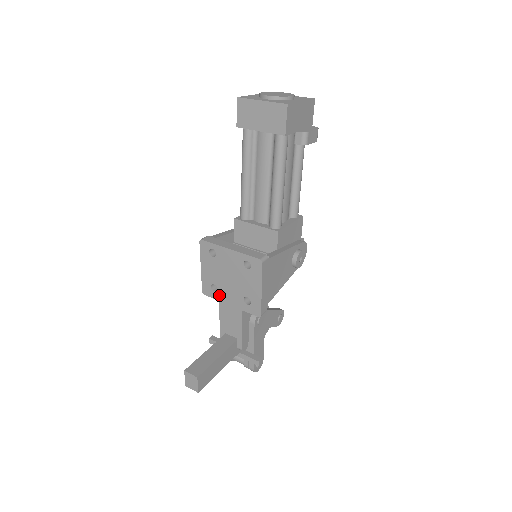
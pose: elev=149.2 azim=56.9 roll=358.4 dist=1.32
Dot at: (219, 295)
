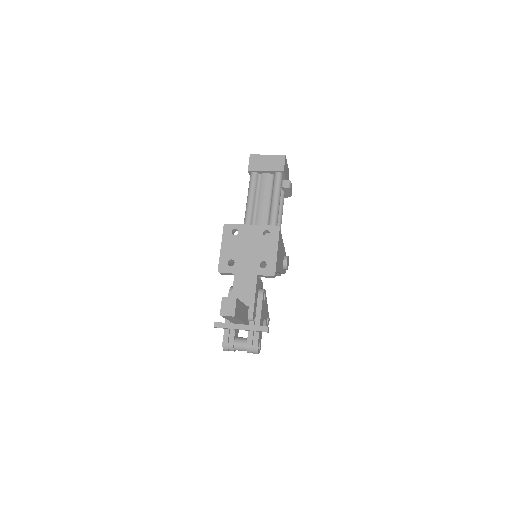
Dot at: (235, 268)
